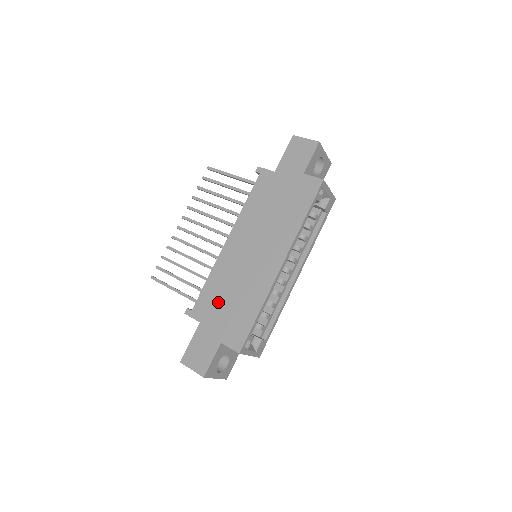
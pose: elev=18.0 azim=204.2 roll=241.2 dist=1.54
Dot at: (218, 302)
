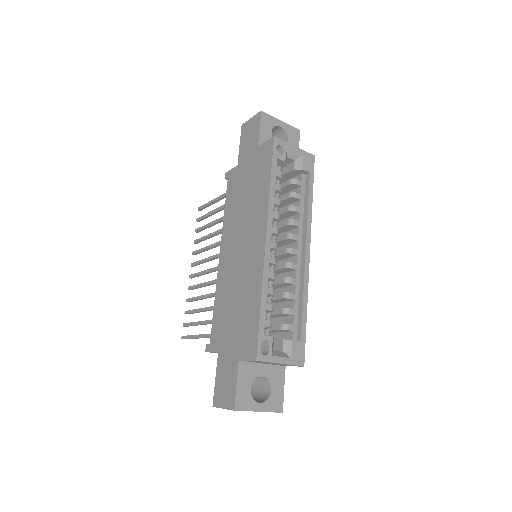
Dot at: (227, 319)
